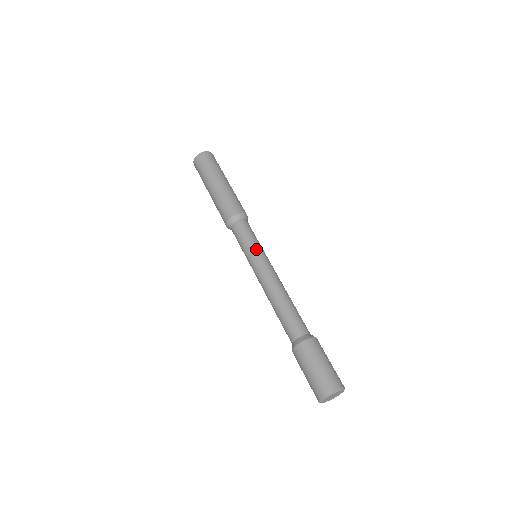
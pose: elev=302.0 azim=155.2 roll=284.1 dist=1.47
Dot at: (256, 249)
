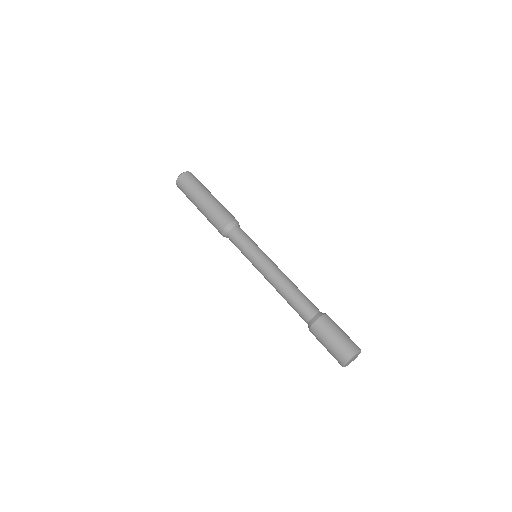
Dot at: (253, 251)
